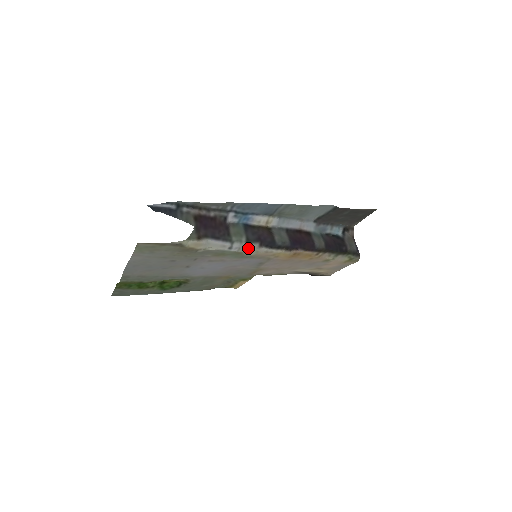
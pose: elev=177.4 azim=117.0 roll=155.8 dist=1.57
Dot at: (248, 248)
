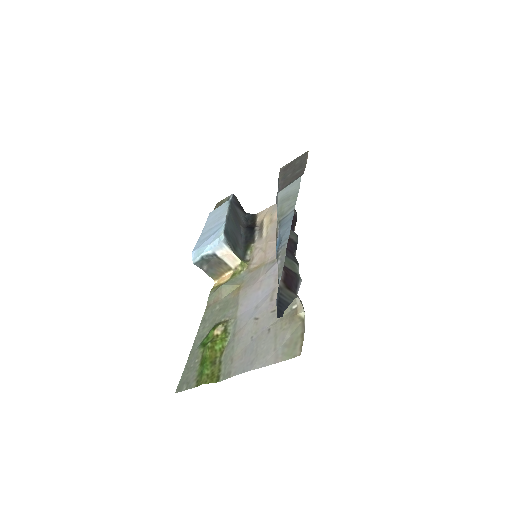
Dot at: occluded
